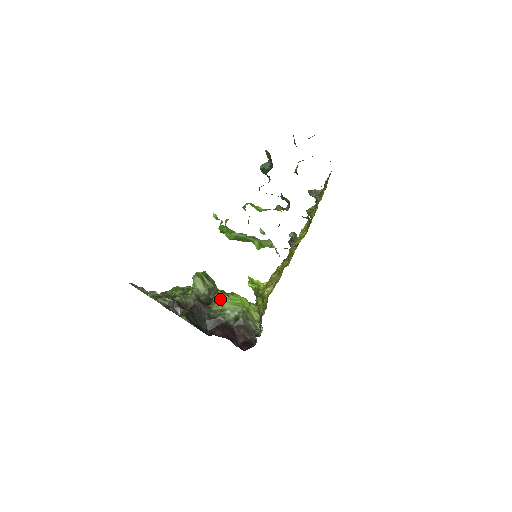
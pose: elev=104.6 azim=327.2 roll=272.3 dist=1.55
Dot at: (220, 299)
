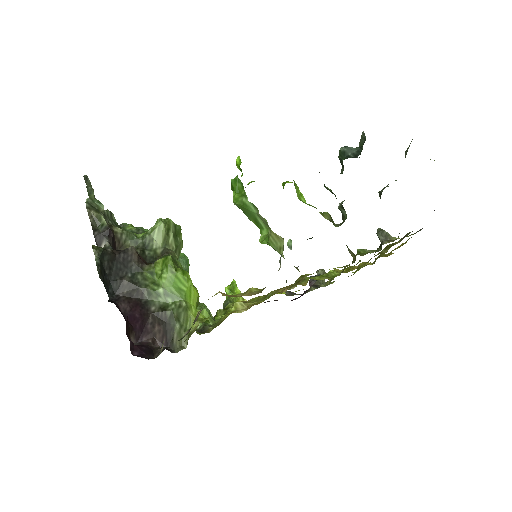
Dot at: (164, 267)
